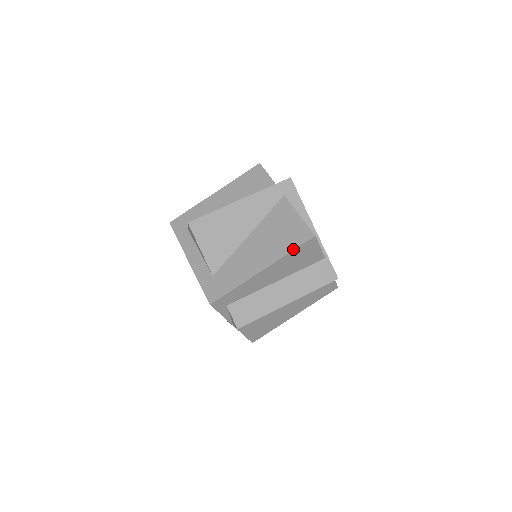
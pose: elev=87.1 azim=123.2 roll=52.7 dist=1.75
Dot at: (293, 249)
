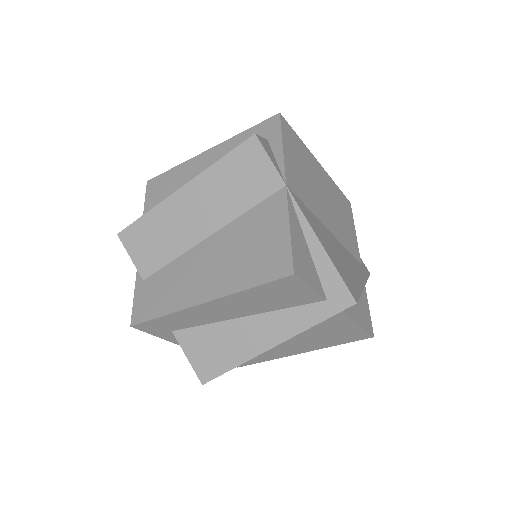
Dot at: occluded
